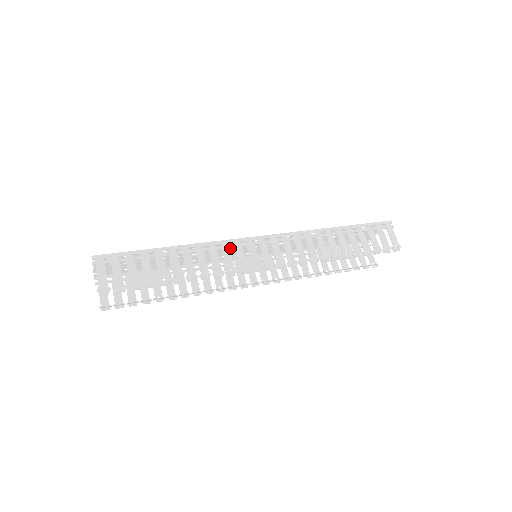
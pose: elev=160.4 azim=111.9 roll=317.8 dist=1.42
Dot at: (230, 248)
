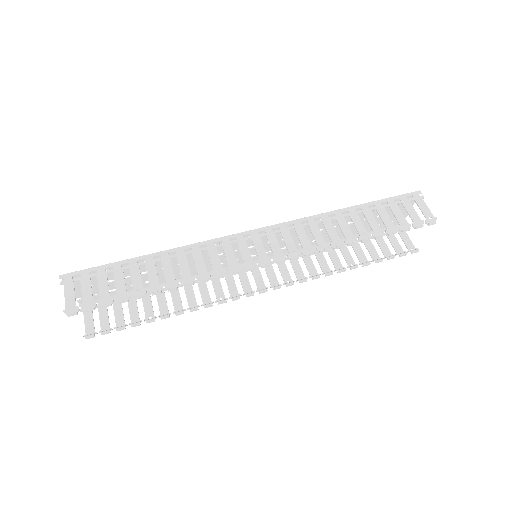
Dot at: (223, 251)
